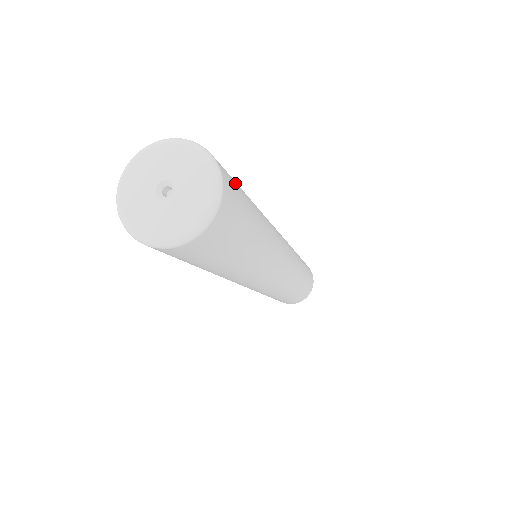
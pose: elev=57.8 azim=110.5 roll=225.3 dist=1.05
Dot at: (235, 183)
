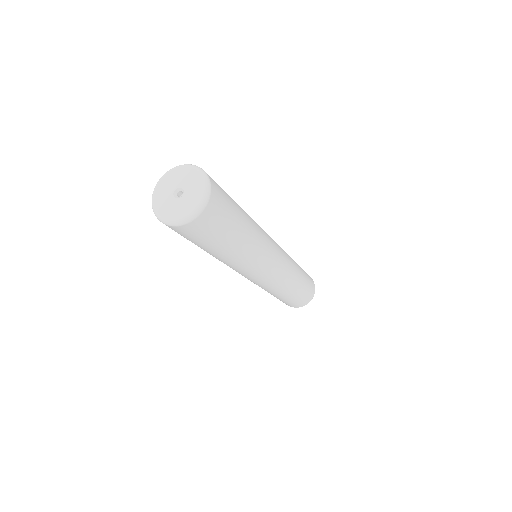
Dot at: (226, 197)
